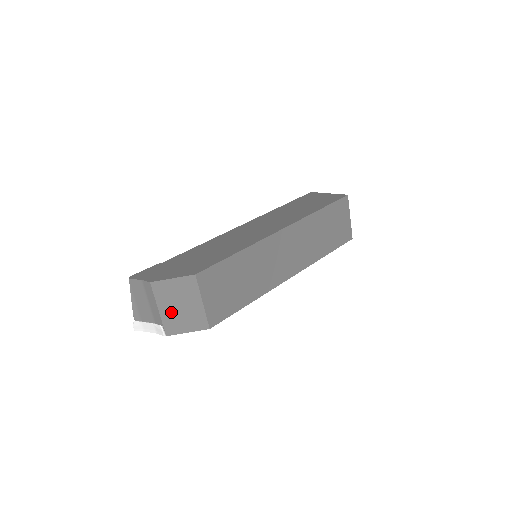
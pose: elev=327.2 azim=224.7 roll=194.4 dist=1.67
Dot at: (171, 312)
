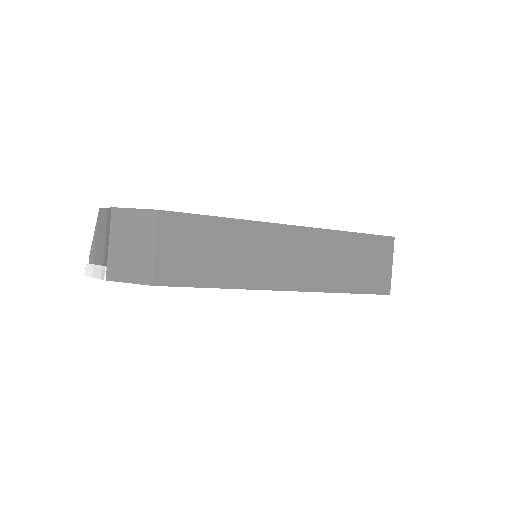
Dot at: (120, 251)
